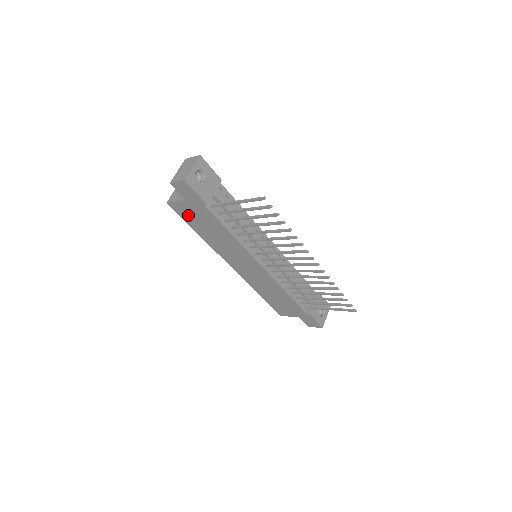
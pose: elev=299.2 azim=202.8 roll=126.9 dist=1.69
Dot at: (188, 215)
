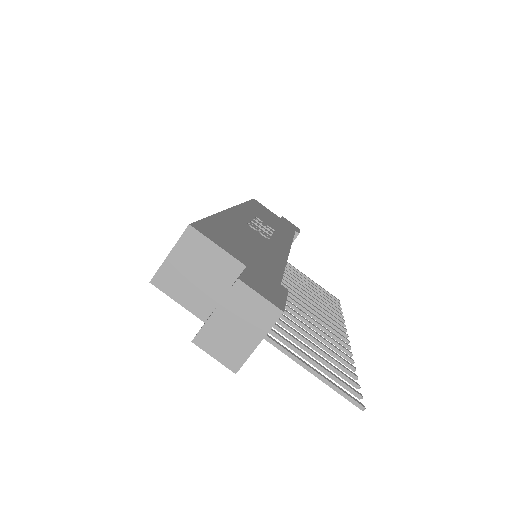
Dot at: occluded
